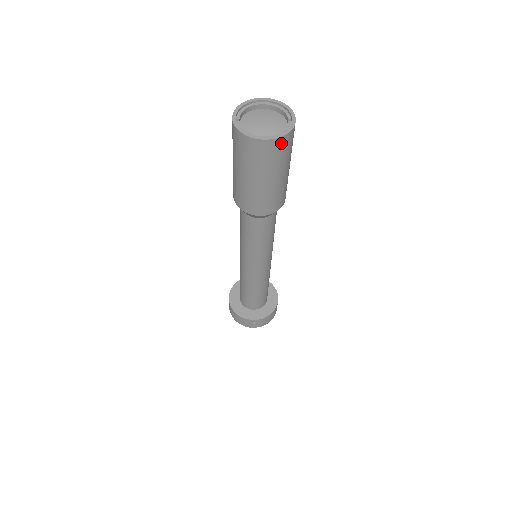
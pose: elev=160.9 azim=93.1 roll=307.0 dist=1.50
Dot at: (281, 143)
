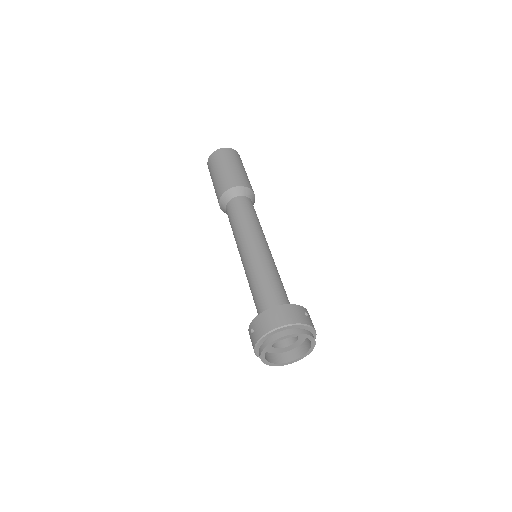
Dot at: occluded
